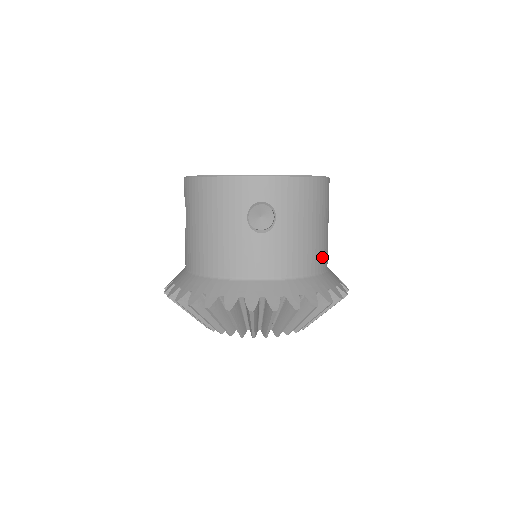
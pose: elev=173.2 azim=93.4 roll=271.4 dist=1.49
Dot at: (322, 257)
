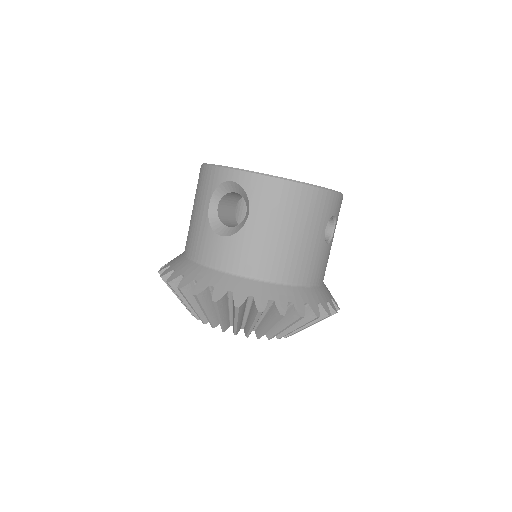
Dot at: occluded
